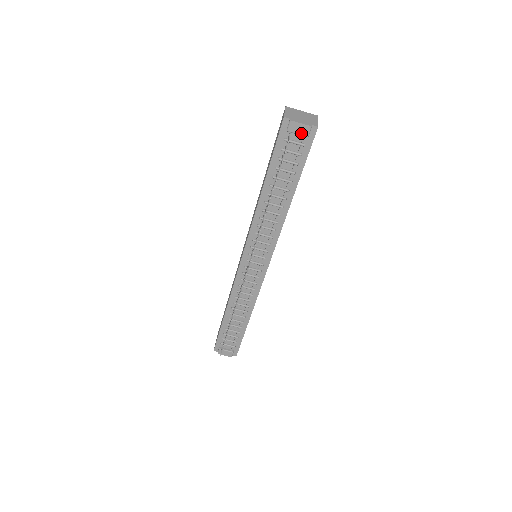
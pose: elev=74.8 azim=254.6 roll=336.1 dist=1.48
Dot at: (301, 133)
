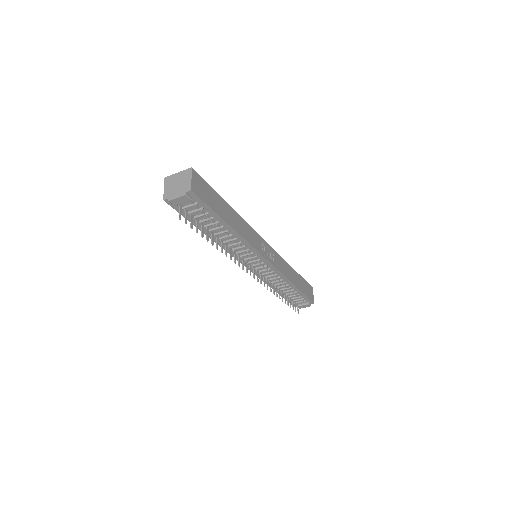
Dot at: (185, 202)
